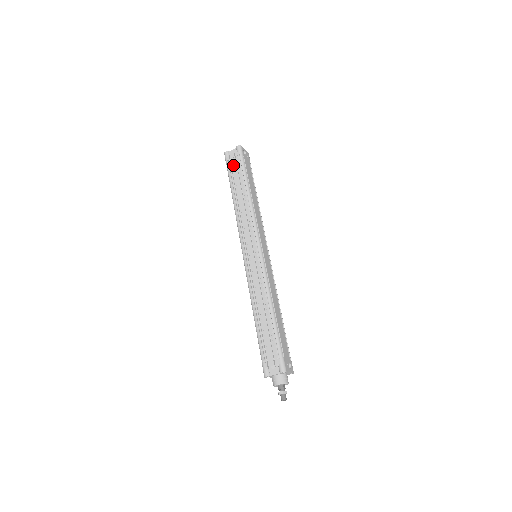
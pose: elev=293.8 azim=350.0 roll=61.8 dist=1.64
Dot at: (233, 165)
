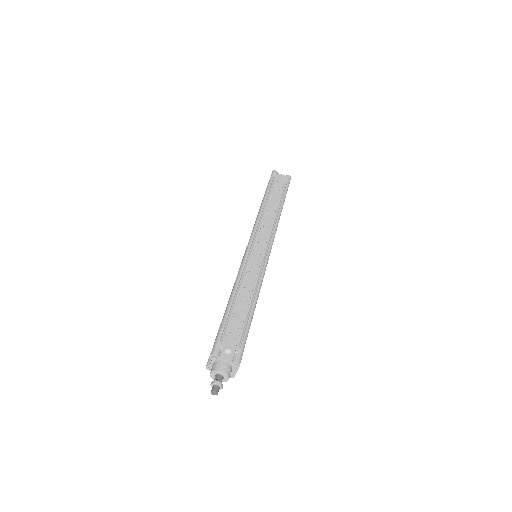
Dot at: (278, 183)
